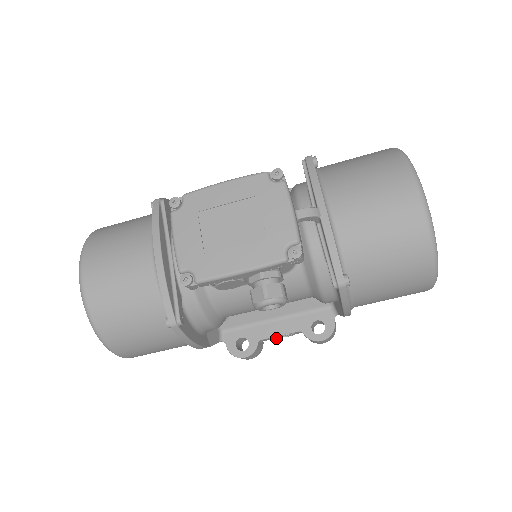
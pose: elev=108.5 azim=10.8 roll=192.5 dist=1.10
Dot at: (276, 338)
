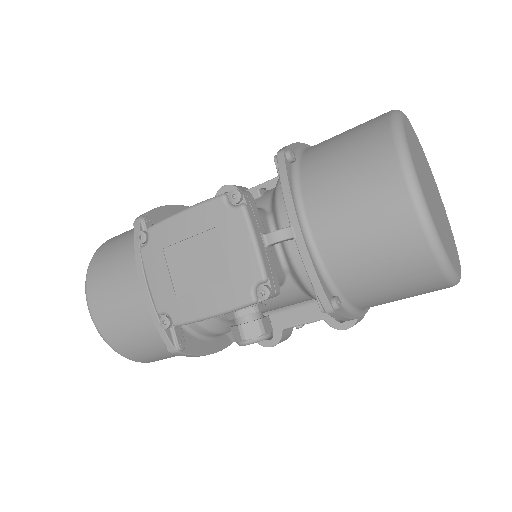
Dot at: (300, 326)
